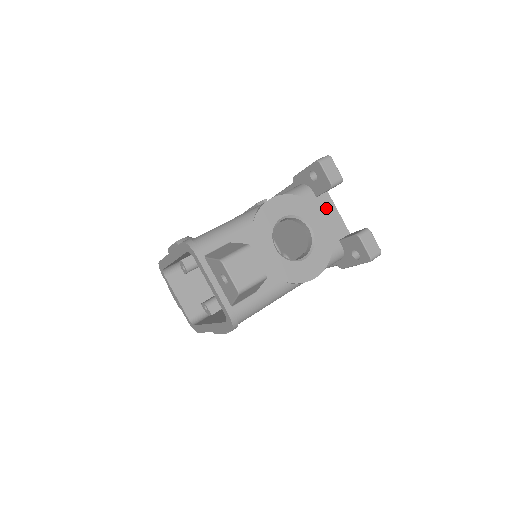
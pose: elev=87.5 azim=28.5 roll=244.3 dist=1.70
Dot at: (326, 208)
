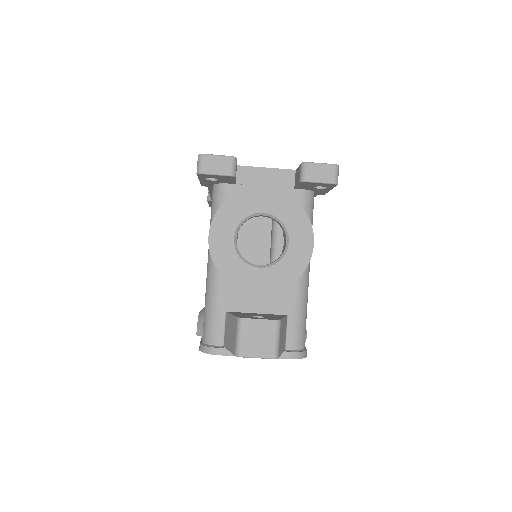
Dot at: (253, 180)
